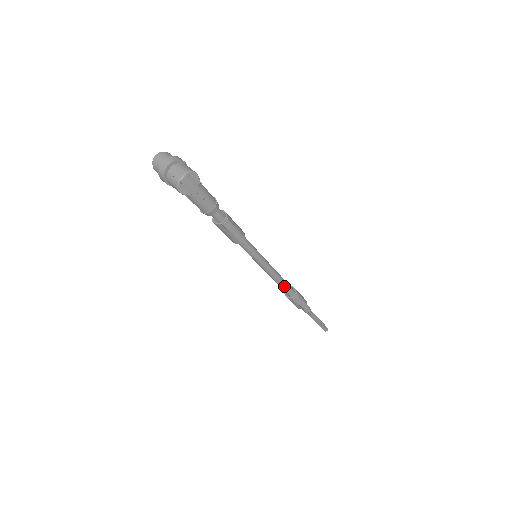
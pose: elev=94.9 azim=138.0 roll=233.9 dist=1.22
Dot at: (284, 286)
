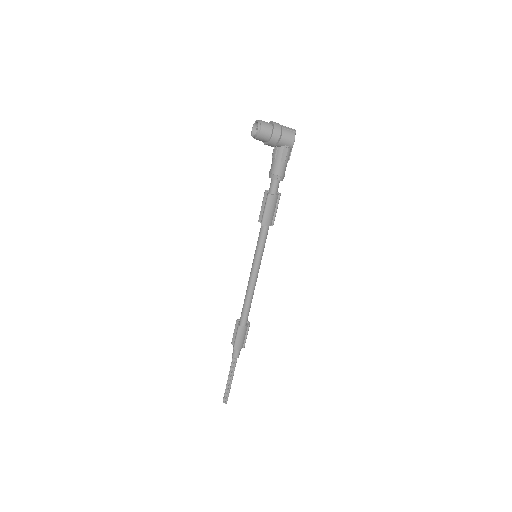
Dot at: occluded
